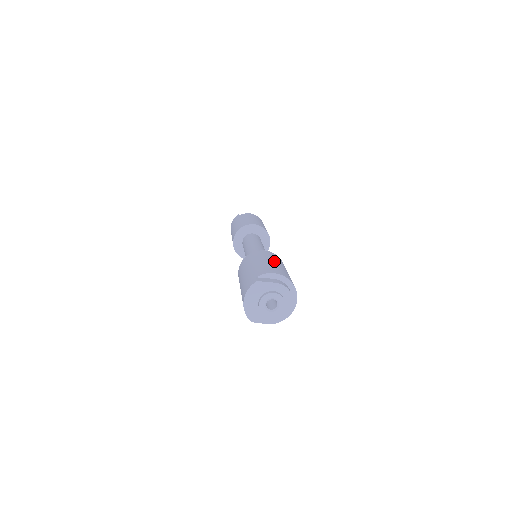
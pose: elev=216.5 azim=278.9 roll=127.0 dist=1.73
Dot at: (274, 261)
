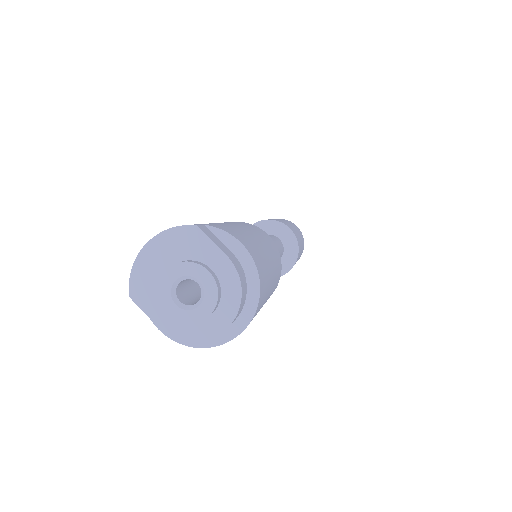
Dot at: (266, 247)
